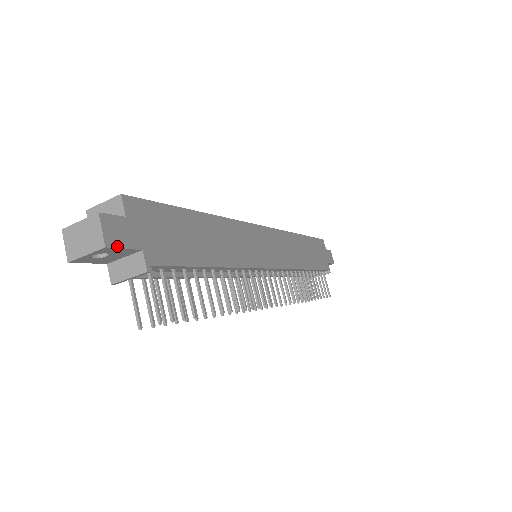
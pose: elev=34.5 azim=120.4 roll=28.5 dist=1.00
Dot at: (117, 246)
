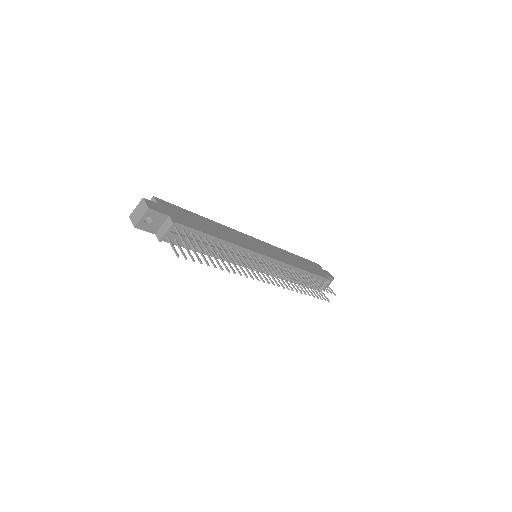
Dot at: (155, 210)
